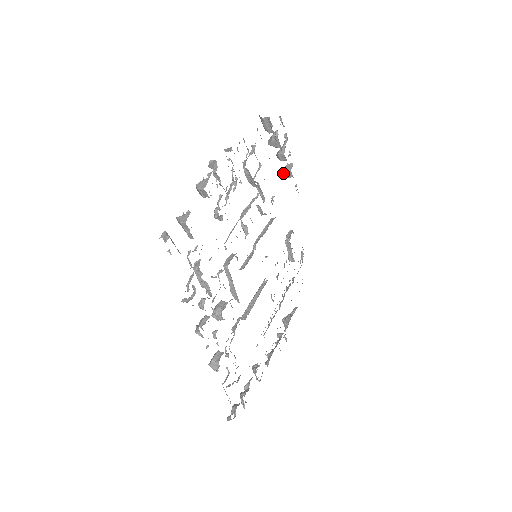
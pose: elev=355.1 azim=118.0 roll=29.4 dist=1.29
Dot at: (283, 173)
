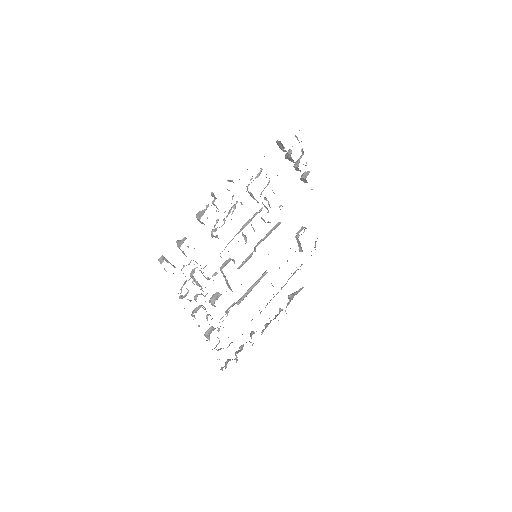
Dot at: (300, 179)
